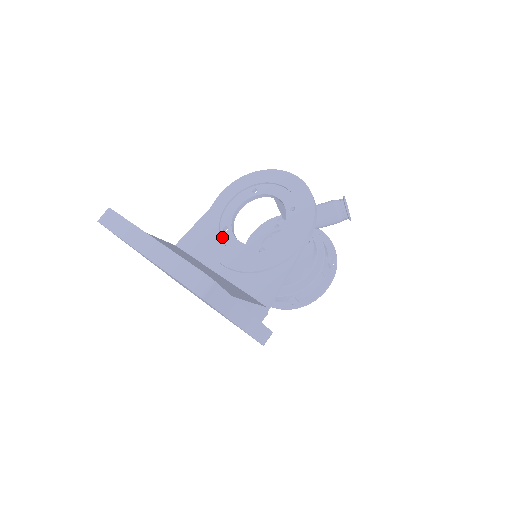
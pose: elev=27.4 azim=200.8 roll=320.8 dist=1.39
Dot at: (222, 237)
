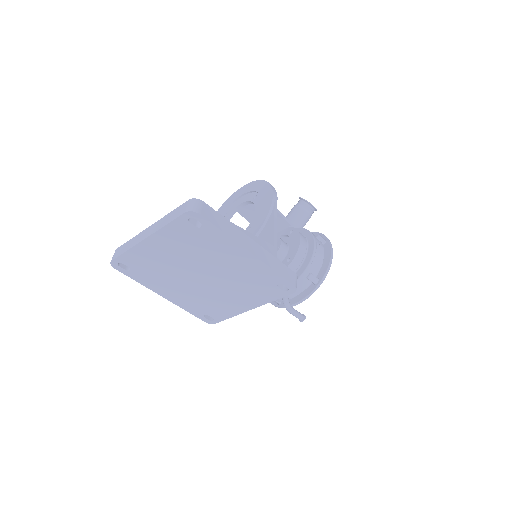
Dot at: occluded
